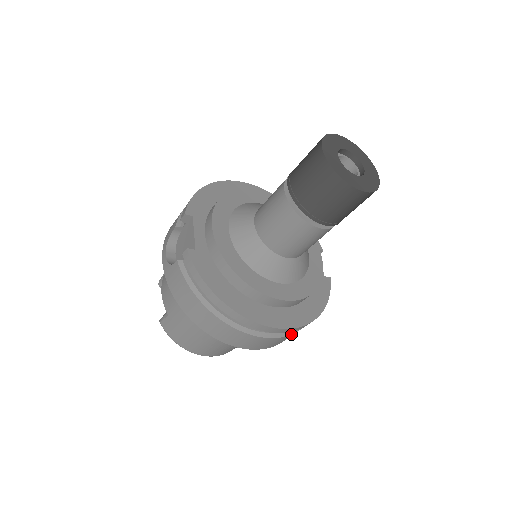
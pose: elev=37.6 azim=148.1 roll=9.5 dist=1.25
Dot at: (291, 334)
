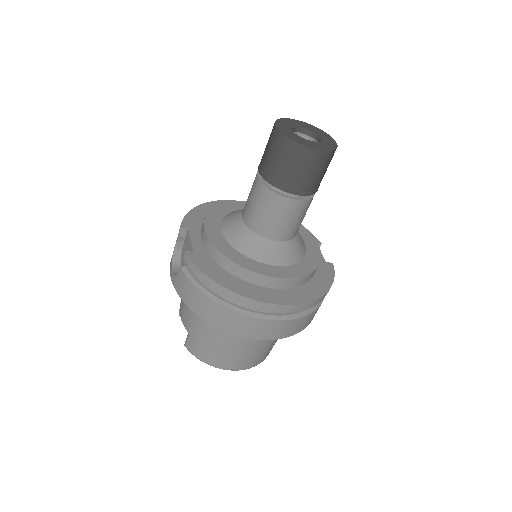
Dot at: (303, 316)
